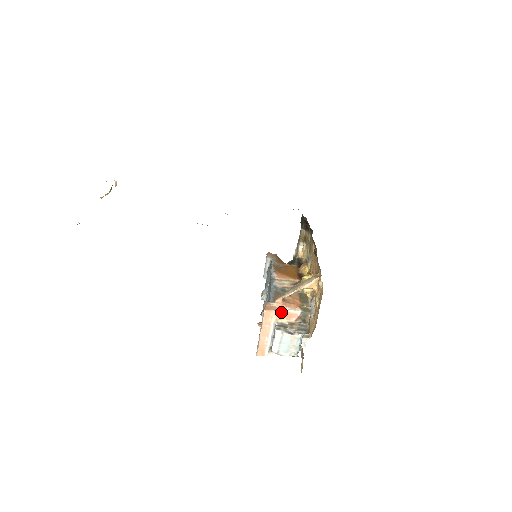
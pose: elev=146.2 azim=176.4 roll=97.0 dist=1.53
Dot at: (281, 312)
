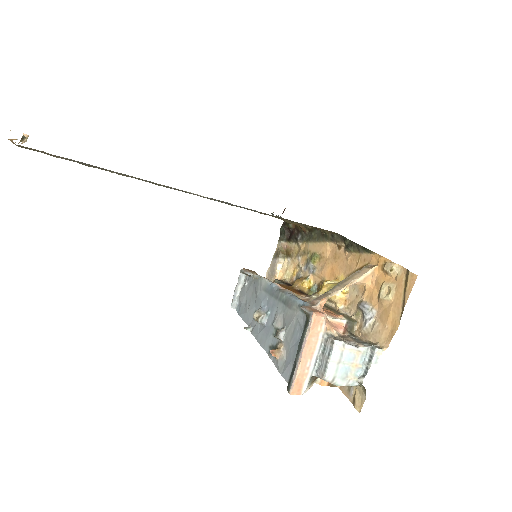
Dot at: (327, 319)
